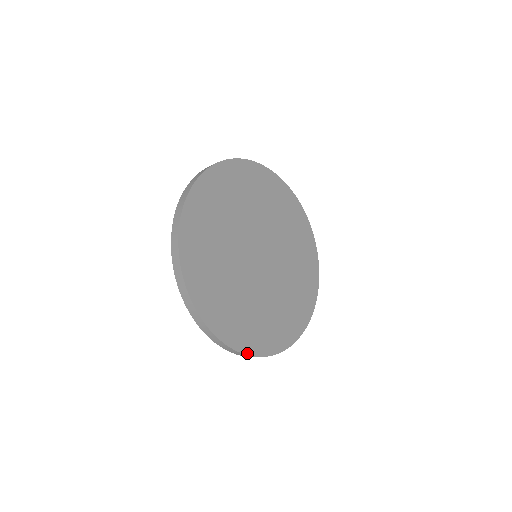
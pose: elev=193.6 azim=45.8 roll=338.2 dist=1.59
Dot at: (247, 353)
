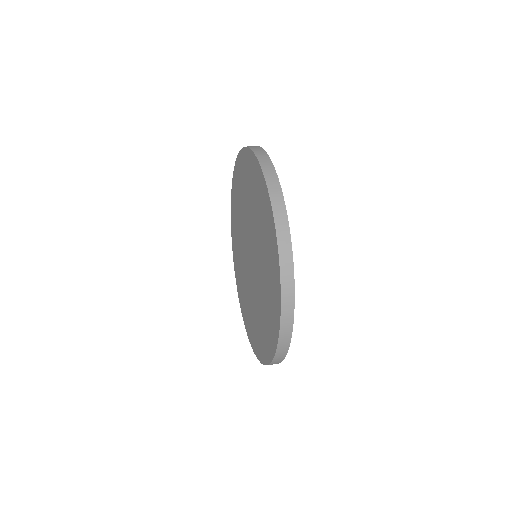
Dot at: occluded
